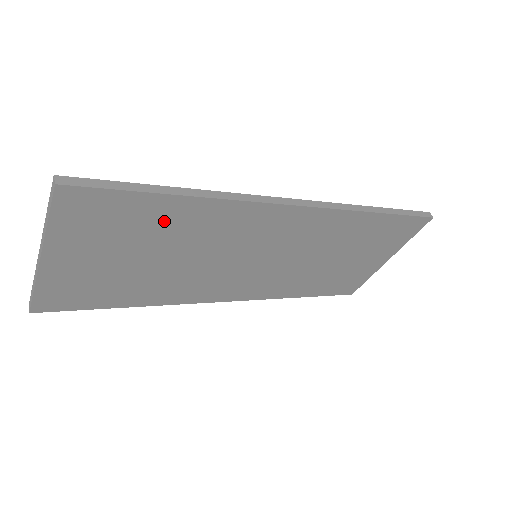
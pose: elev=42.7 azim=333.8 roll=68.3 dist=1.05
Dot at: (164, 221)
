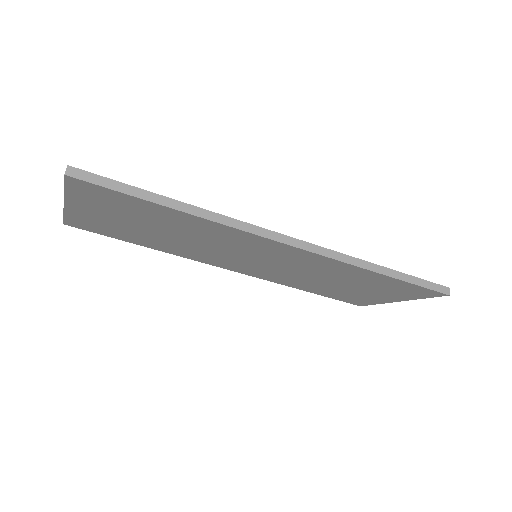
Dot at: (162, 216)
